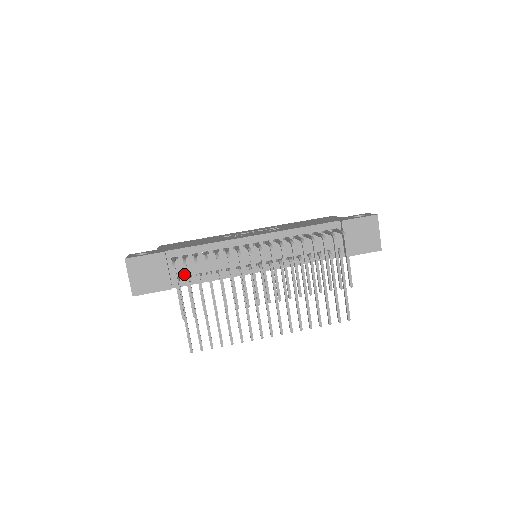
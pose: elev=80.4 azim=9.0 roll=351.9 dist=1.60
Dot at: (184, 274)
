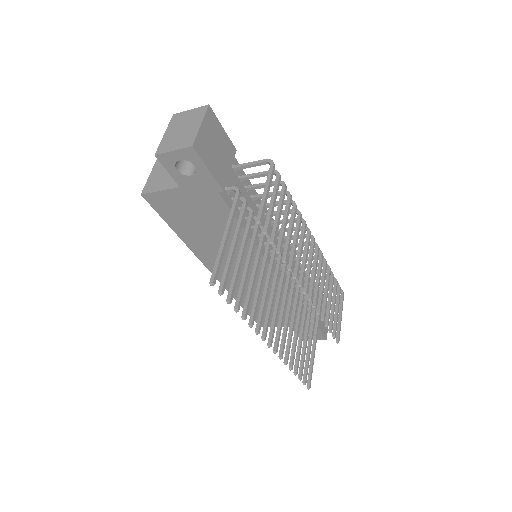
Dot at: (232, 193)
